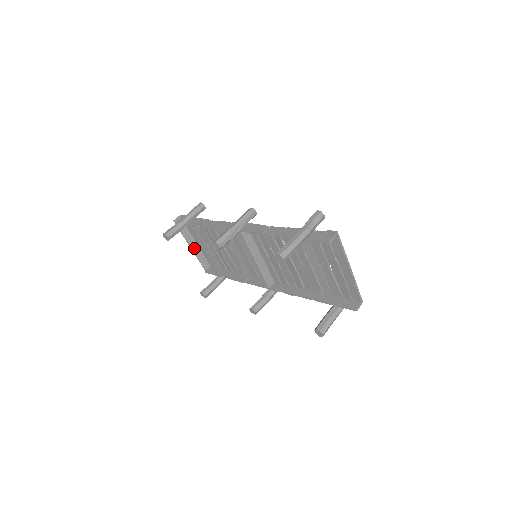
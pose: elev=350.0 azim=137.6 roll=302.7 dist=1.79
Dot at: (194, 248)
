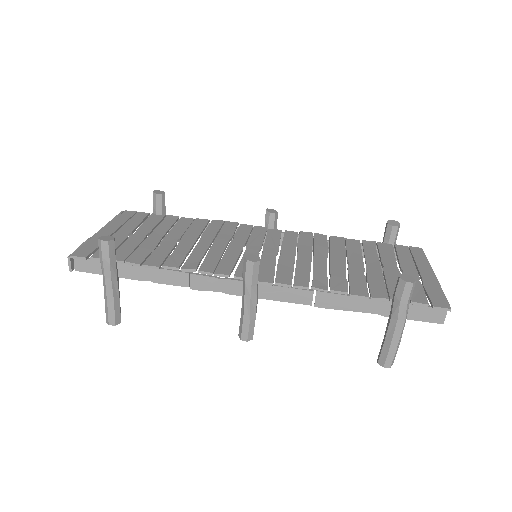
Dot at: occluded
